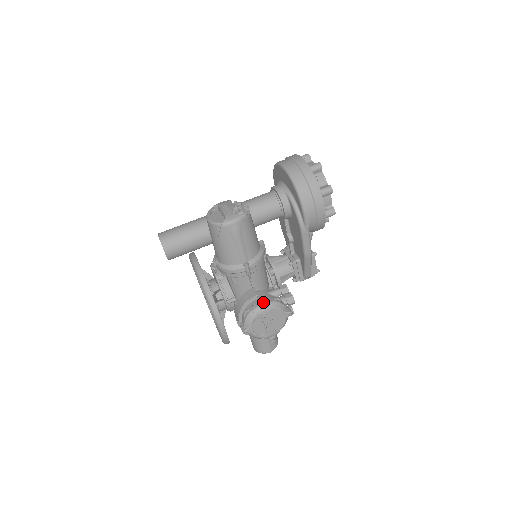
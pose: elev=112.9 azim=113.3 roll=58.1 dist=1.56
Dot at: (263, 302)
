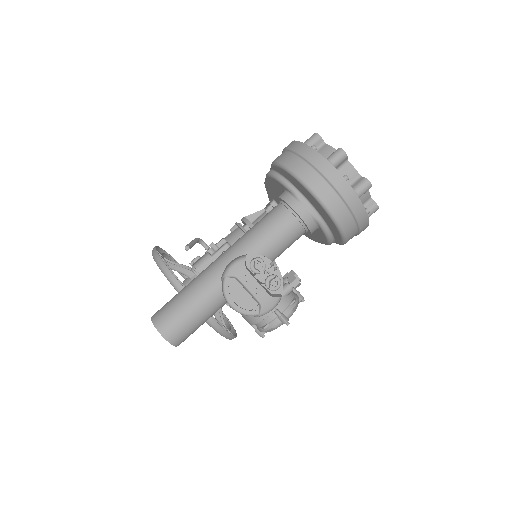
Dot at: (286, 320)
